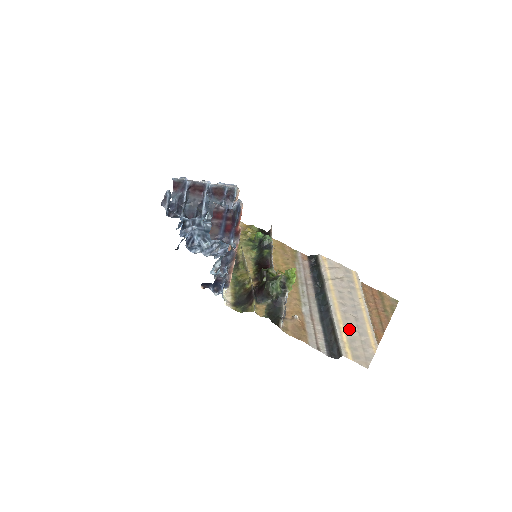
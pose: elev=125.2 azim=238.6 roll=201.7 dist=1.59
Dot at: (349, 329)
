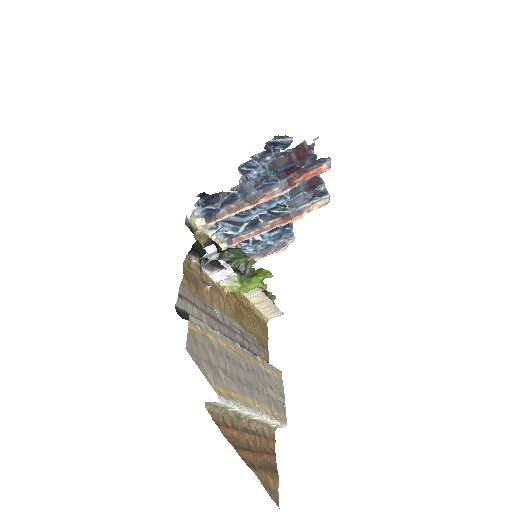
Dot at: (225, 354)
